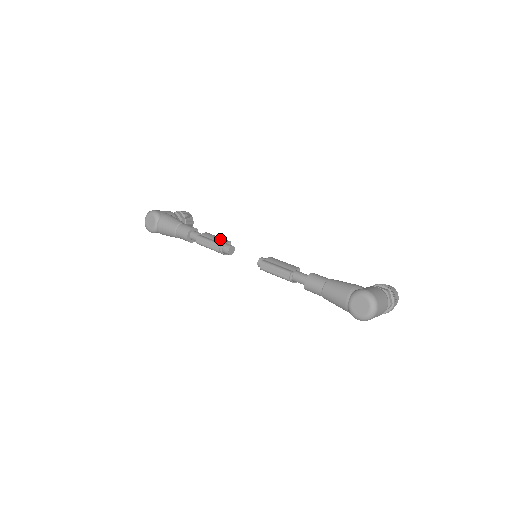
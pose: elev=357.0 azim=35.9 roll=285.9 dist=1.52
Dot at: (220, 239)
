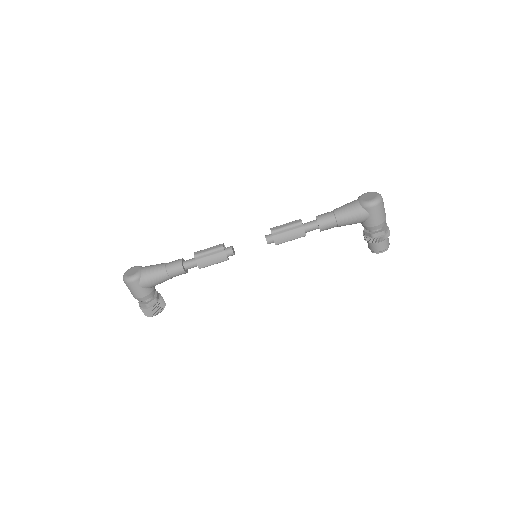
Dot at: occluded
